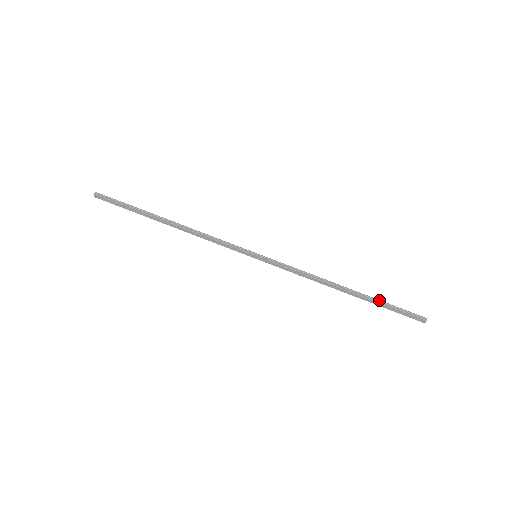
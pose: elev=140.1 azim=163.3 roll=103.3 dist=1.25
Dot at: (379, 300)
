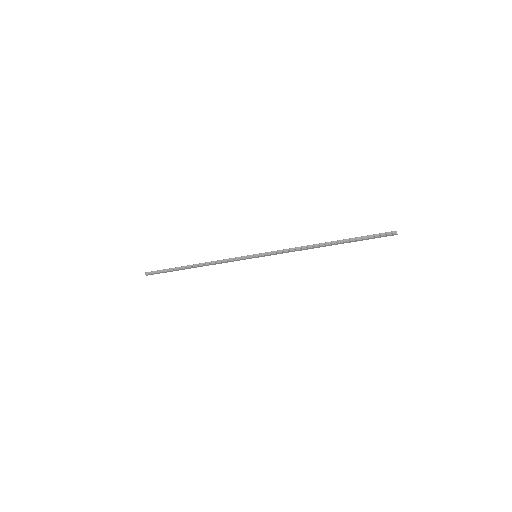
Dot at: (354, 238)
